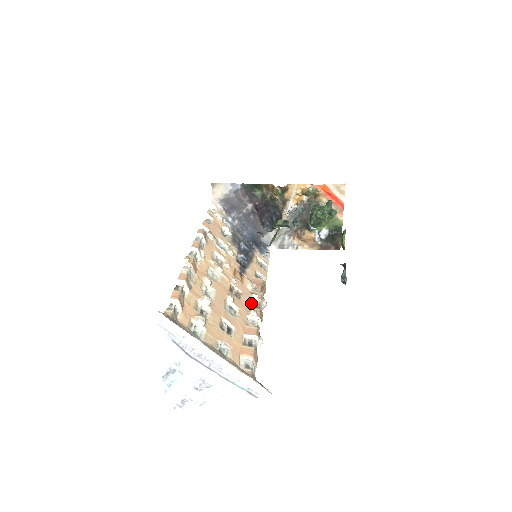
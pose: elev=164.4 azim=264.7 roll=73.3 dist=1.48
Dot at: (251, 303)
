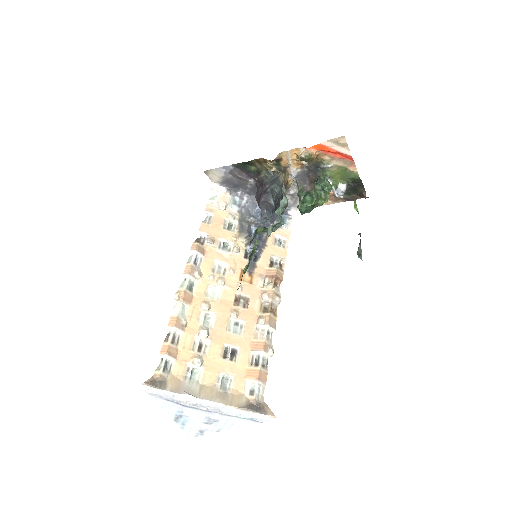
Dot at: (262, 305)
